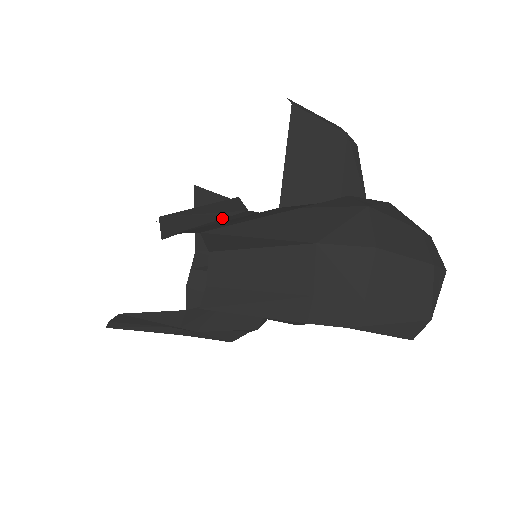
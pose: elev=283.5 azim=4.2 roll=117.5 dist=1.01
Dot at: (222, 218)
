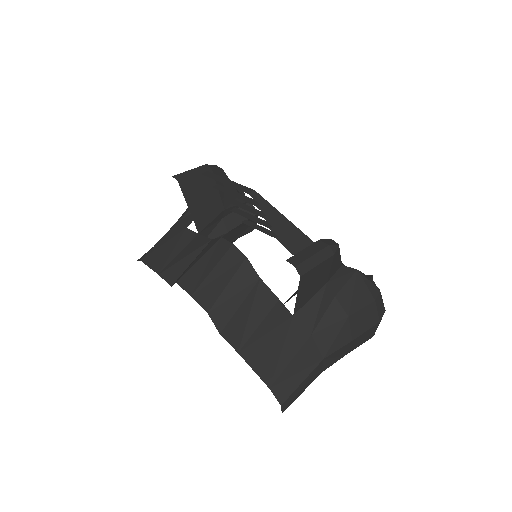
Dot at: (247, 295)
